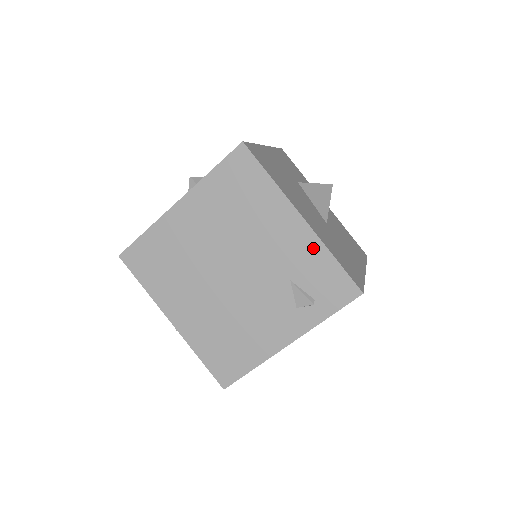
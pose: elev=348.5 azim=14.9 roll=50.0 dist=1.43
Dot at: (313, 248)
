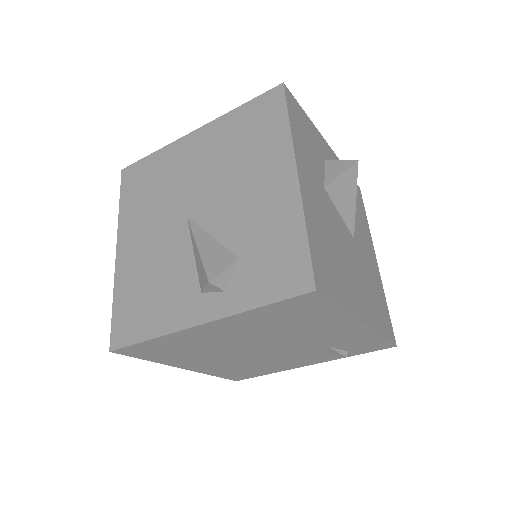
Dot at: (364, 335)
